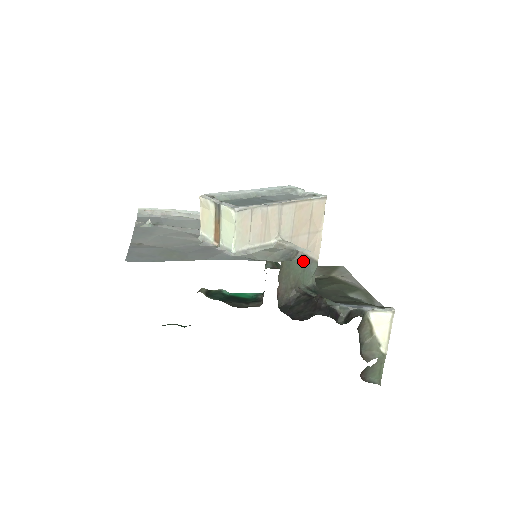
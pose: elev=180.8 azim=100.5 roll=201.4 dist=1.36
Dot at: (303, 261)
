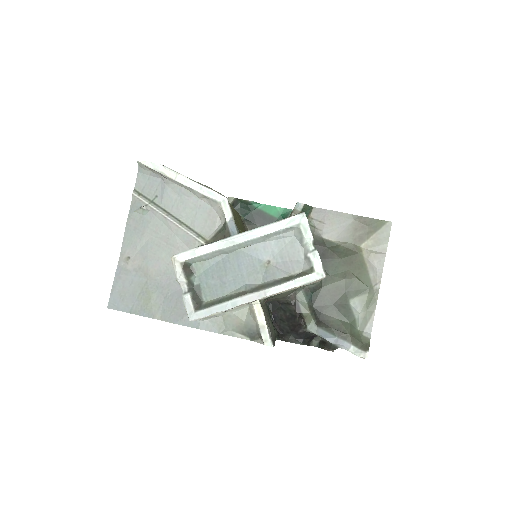
Dot at: occluded
